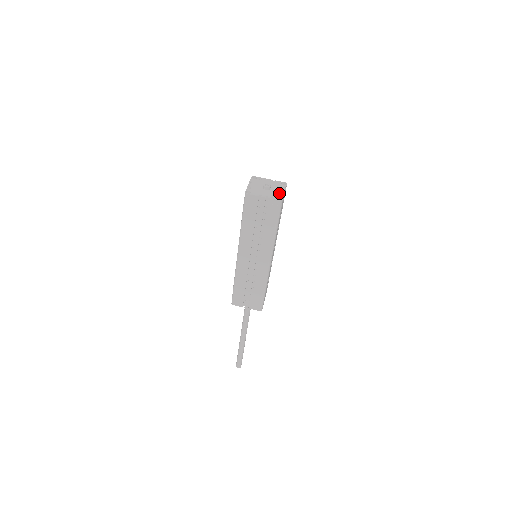
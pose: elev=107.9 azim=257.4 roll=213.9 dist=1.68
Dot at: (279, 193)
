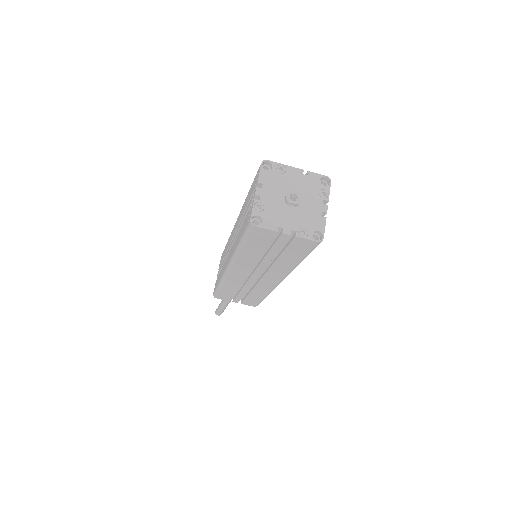
Dot at: (316, 217)
